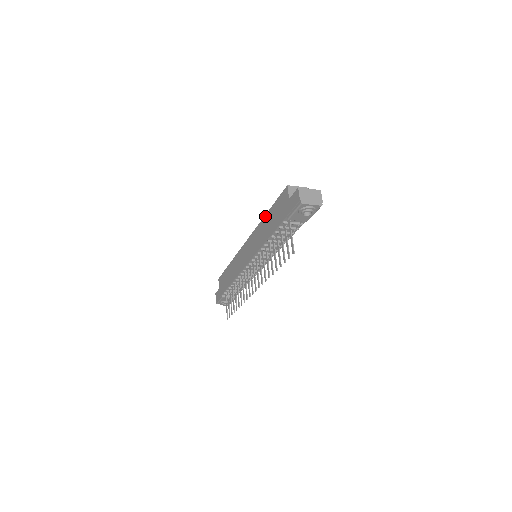
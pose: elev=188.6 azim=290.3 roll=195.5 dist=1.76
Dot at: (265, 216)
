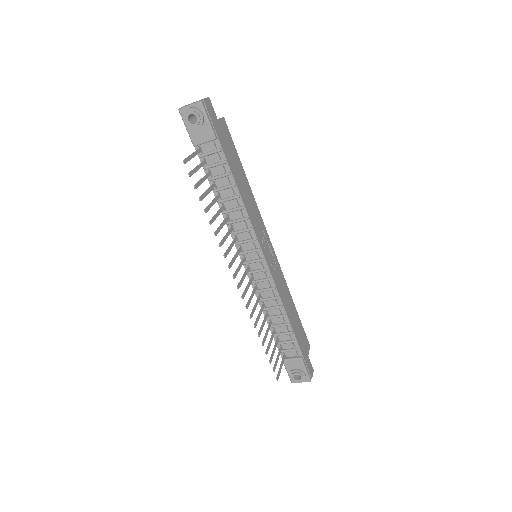
Dot at: occluded
